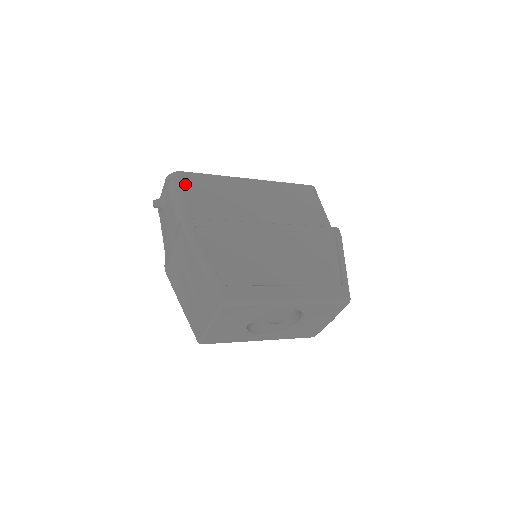
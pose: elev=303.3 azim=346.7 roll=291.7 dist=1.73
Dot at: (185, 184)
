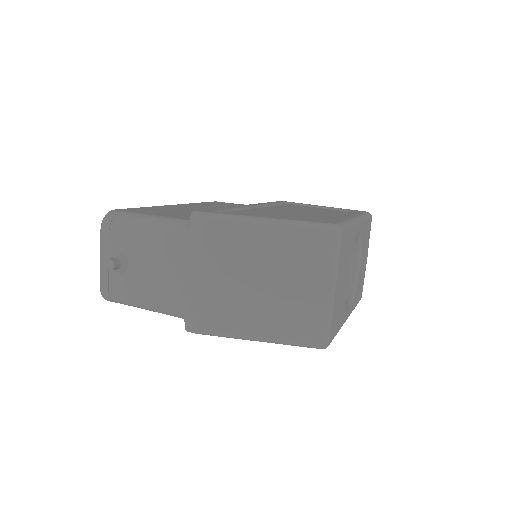
Dot at: (136, 212)
